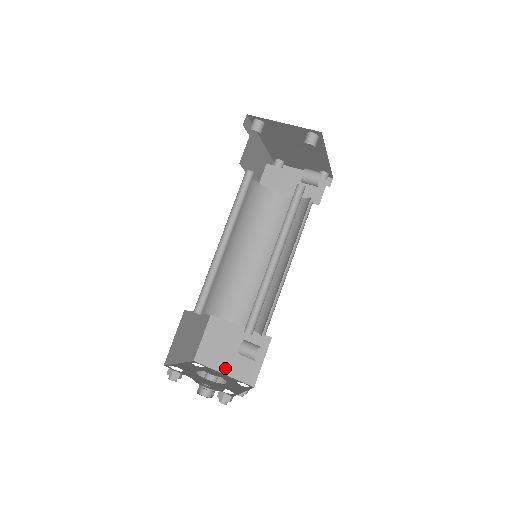
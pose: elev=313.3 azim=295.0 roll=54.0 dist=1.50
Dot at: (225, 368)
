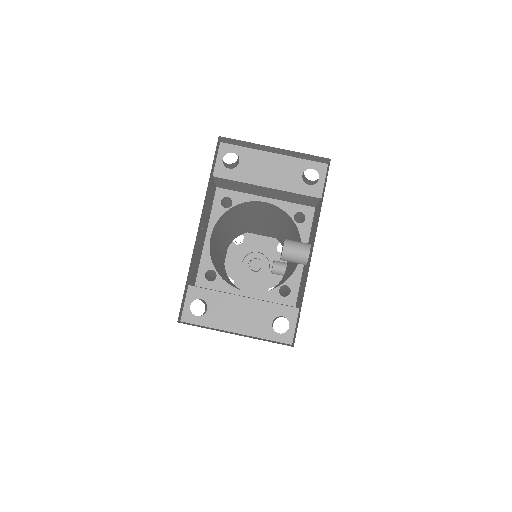
Dot at: occluded
